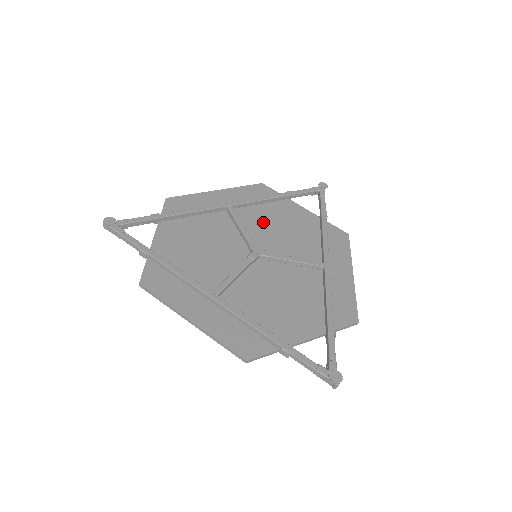
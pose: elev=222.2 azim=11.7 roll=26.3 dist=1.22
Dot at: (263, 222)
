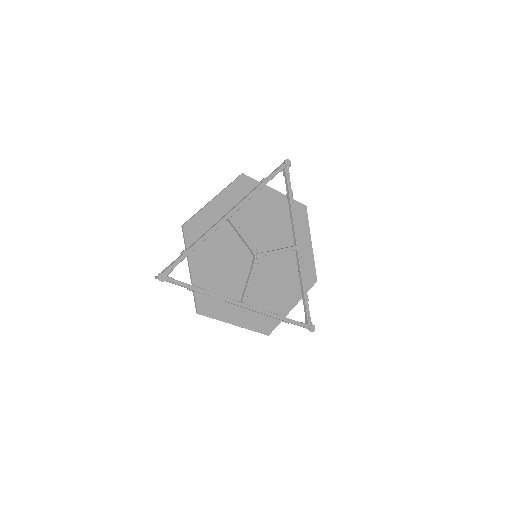
Dot at: (253, 220)
